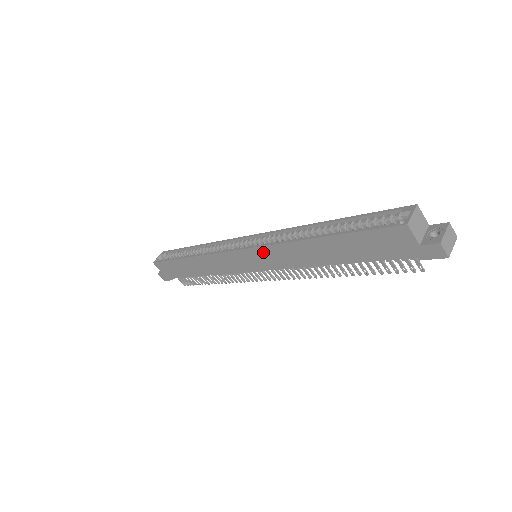
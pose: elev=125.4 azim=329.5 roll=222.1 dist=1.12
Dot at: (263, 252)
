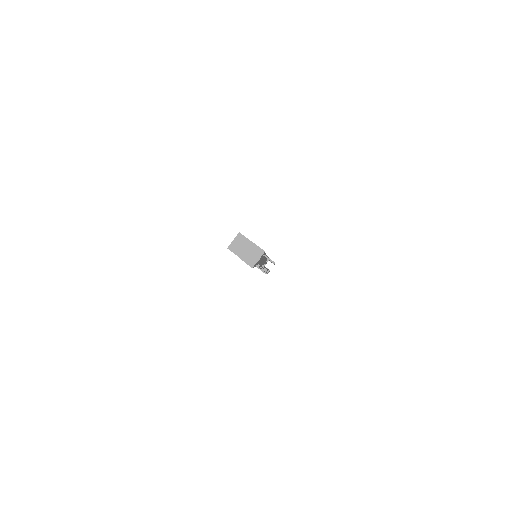
Dot at: occluded
